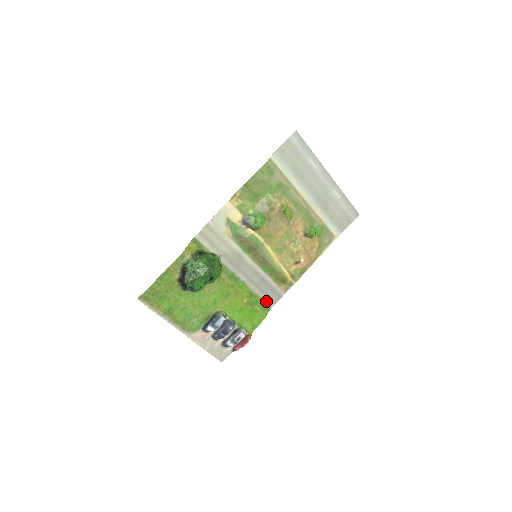
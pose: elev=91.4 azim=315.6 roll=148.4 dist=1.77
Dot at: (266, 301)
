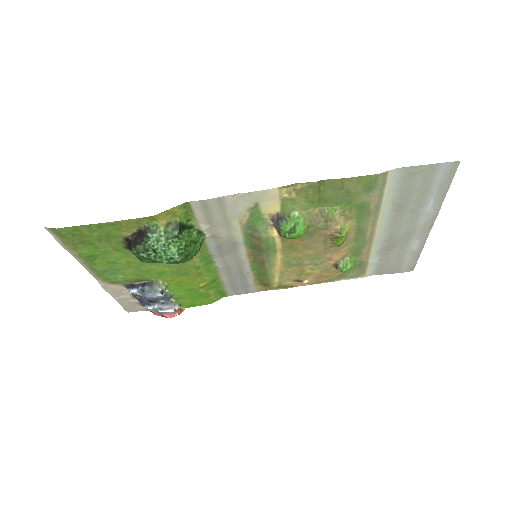
Dot at: (228, 289)
